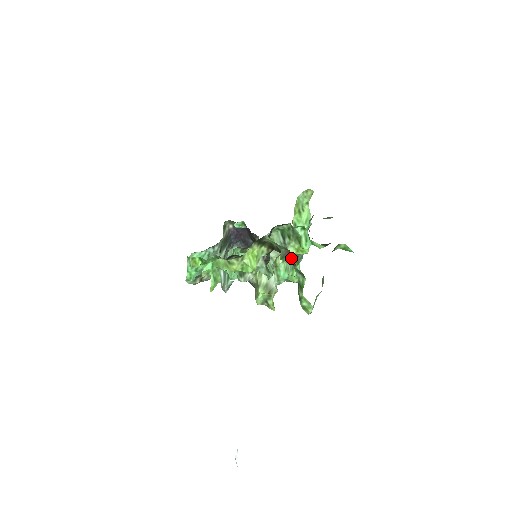
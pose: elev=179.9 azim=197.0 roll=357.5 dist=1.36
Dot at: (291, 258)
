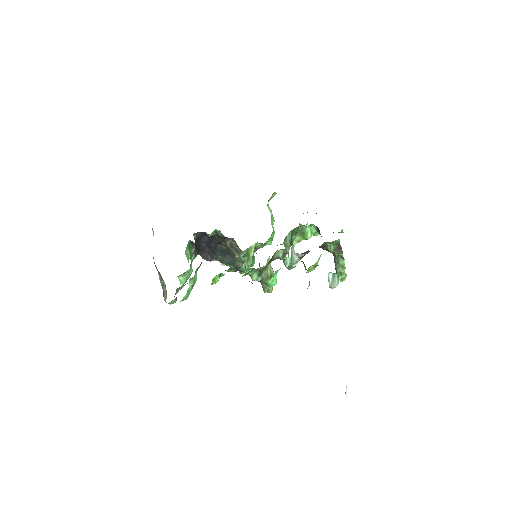
Dot at: (339, 249)
